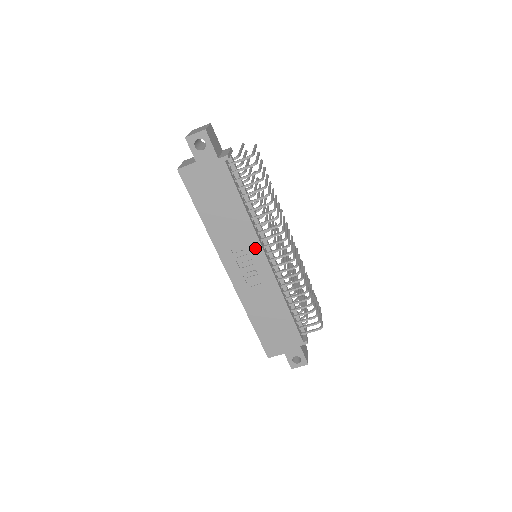
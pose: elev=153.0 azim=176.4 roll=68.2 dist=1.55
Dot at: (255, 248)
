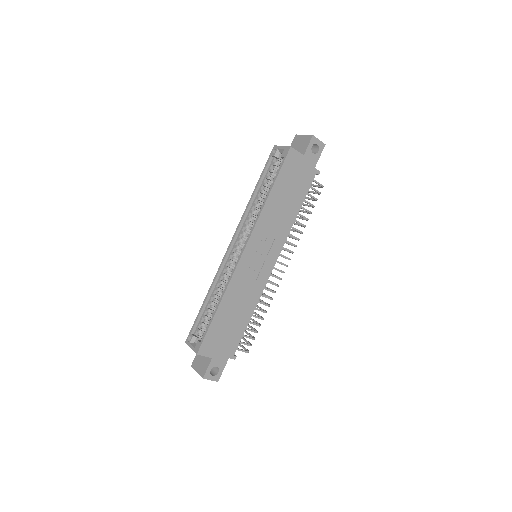
Dot at: (277, 248)
